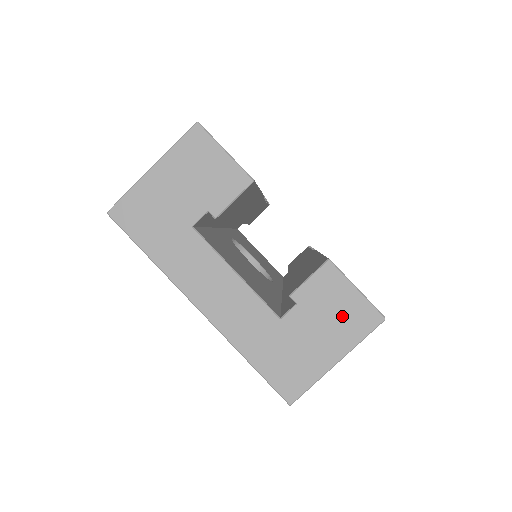
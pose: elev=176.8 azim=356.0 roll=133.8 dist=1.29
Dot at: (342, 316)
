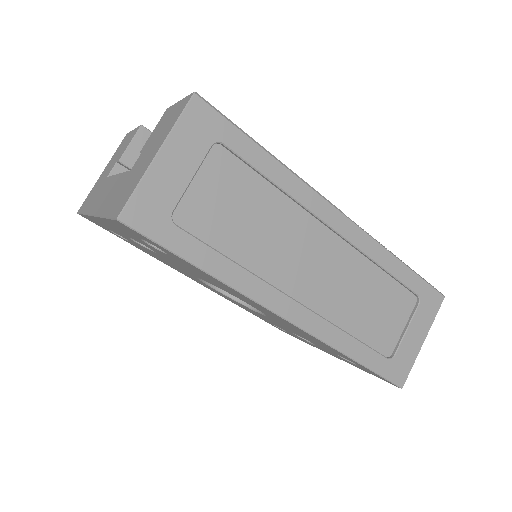
Dot at: (167, 124)
